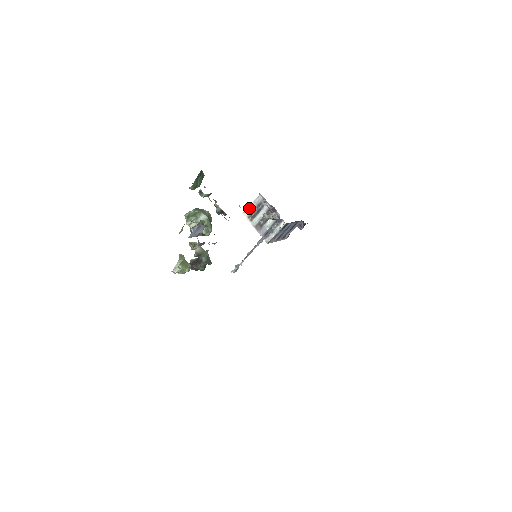
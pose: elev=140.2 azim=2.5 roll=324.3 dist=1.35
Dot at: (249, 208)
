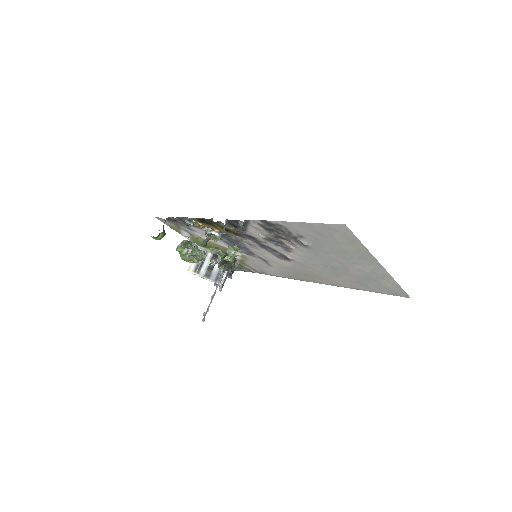
Dot at: (192, 263)
